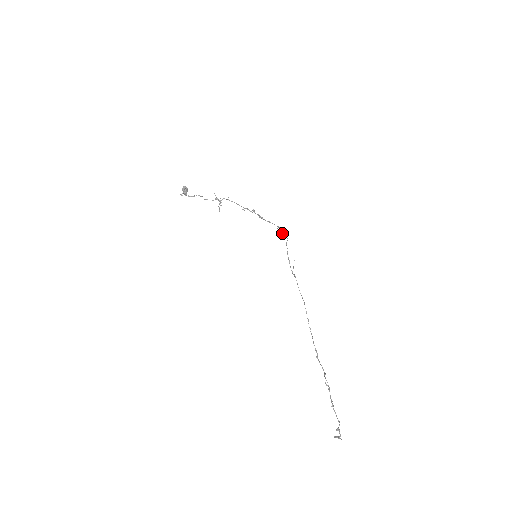
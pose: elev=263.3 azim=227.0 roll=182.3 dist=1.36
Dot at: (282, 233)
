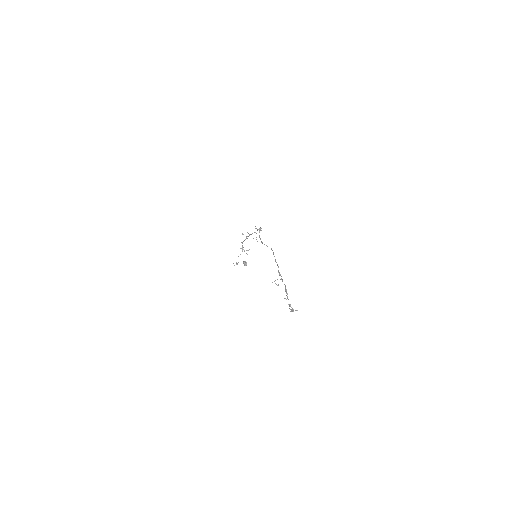
Dot at: occluded
